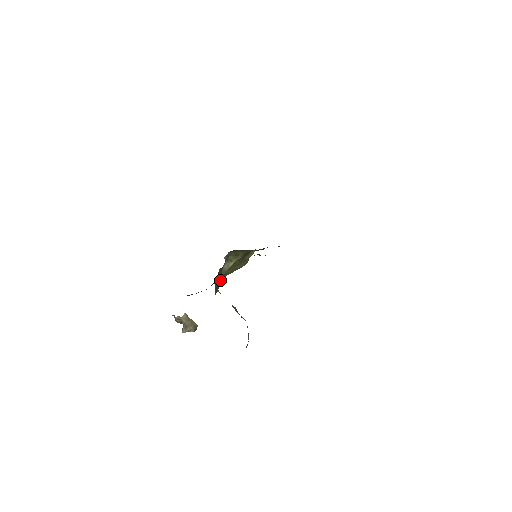
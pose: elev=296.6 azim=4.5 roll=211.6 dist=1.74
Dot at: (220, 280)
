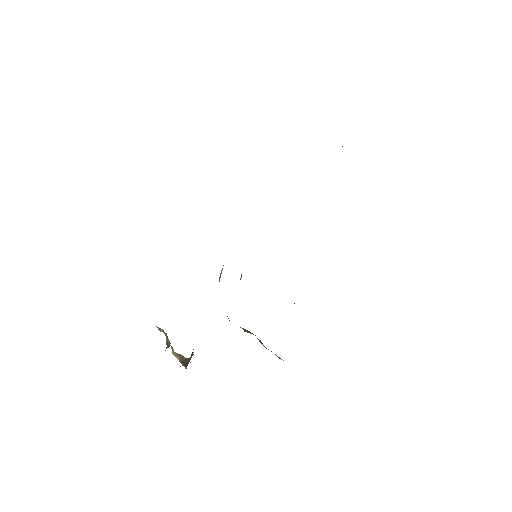
Dot at: occluded
